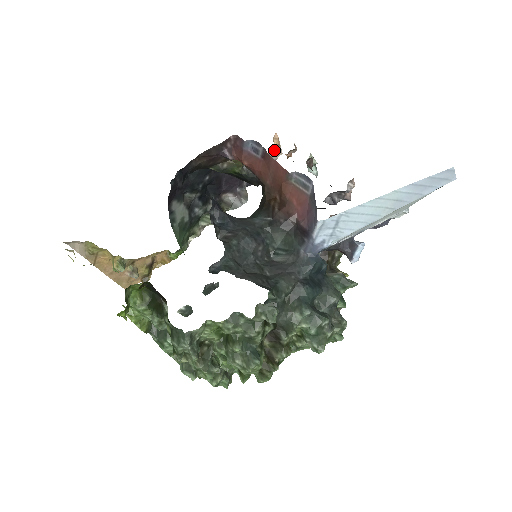
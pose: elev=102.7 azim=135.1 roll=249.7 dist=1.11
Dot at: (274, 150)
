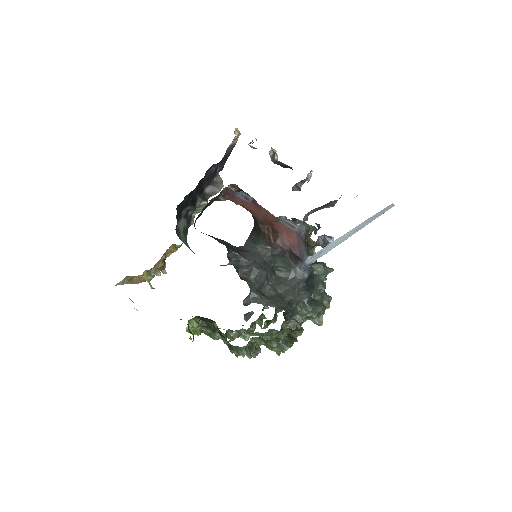
Dot at: (236, 139)
